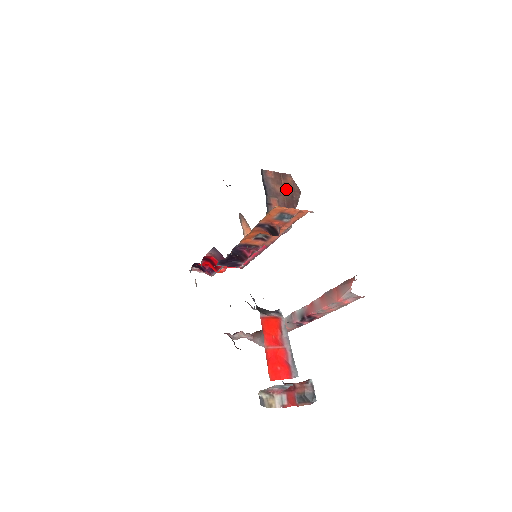
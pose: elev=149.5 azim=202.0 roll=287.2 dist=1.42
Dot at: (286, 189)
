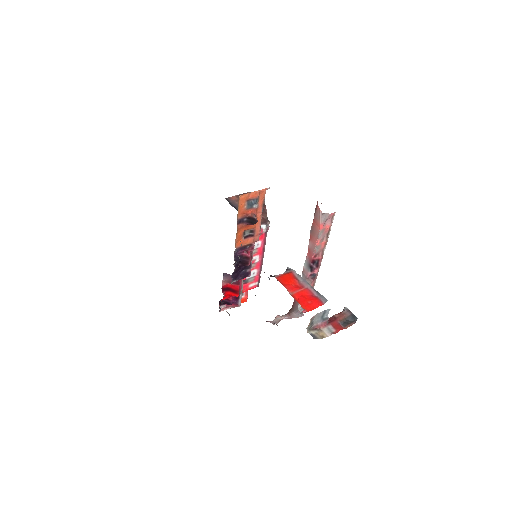
Dot at: occluded
